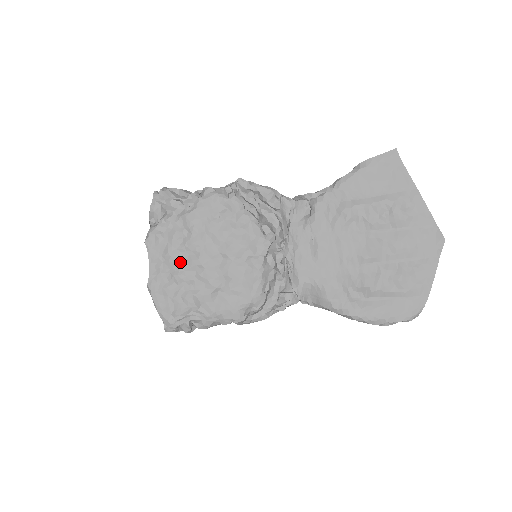
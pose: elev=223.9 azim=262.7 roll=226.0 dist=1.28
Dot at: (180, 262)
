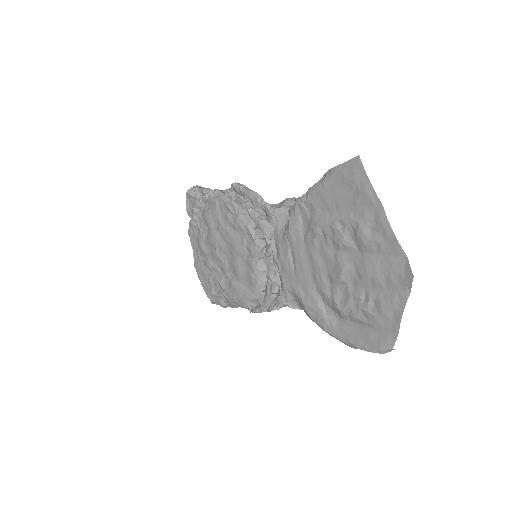
Dot at: (208, 253)
